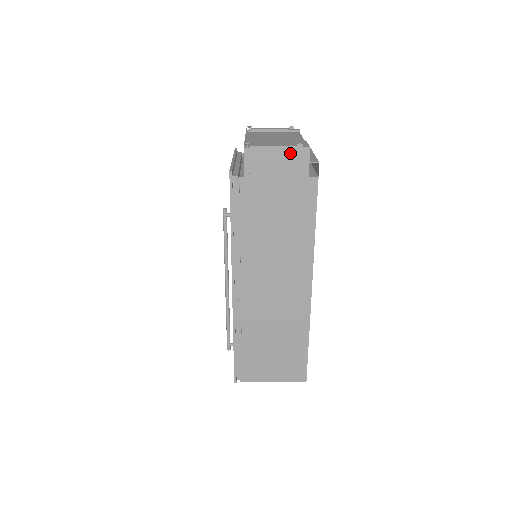
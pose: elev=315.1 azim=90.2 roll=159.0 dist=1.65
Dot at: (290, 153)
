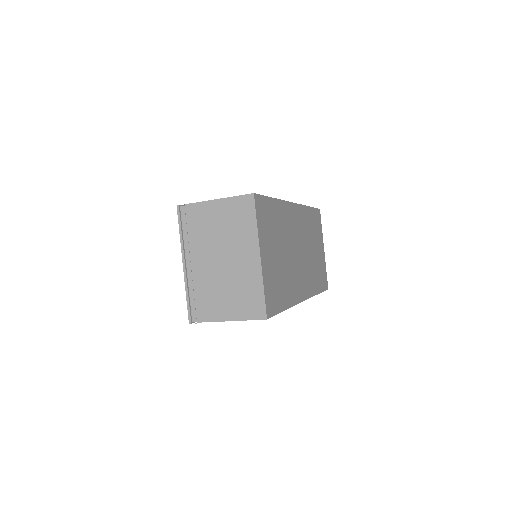
Dot at: occluded
